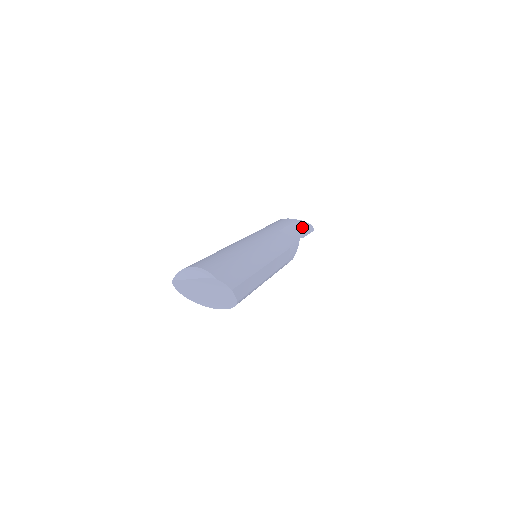
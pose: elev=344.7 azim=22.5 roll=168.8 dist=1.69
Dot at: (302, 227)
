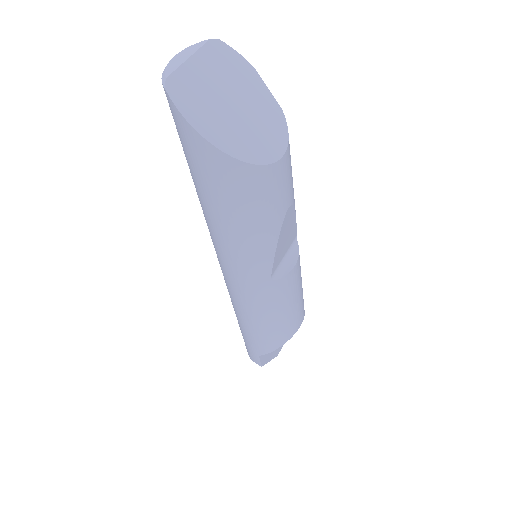
Dot at: occluded
